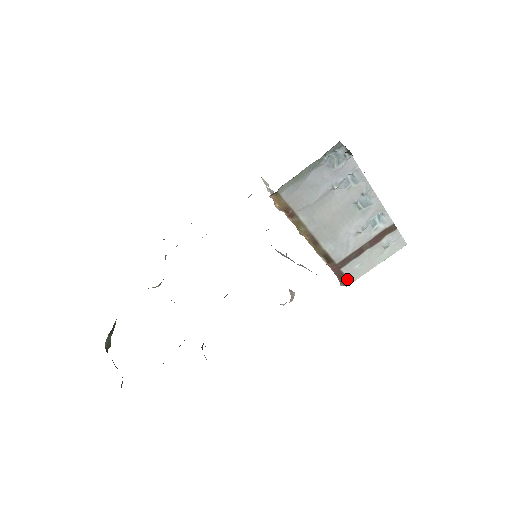
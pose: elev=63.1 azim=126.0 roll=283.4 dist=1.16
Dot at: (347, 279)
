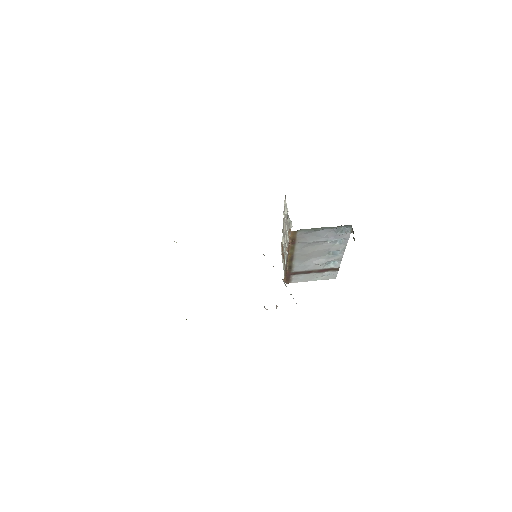
Dot at: (290, 280)
